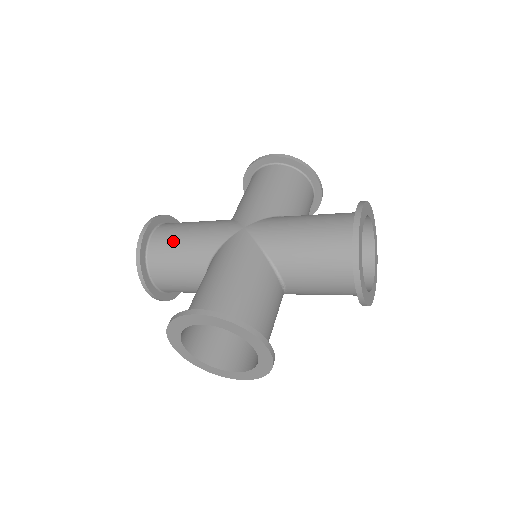
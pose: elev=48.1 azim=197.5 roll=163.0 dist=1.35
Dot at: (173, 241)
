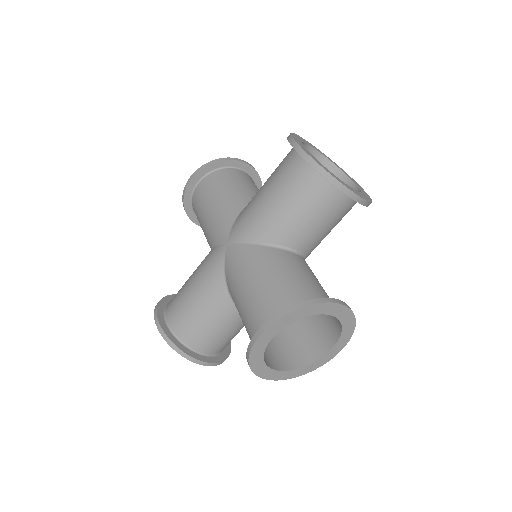
Dot at: (200, 209)
